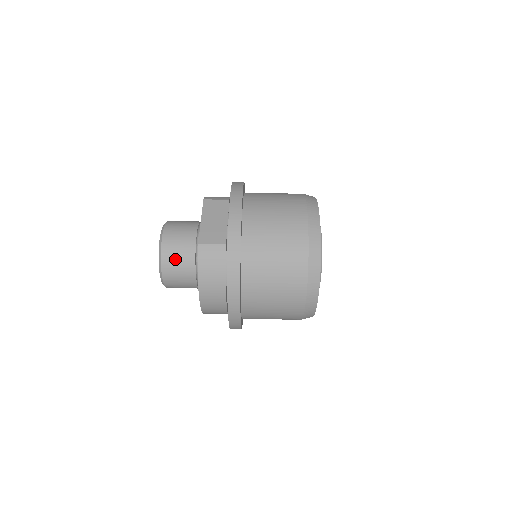
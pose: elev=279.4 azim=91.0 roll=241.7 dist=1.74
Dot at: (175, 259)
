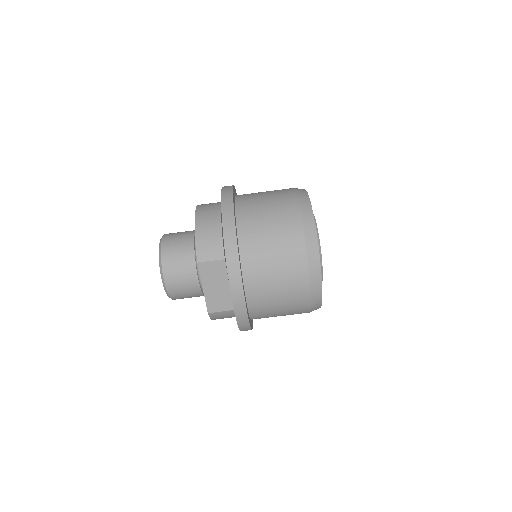
Dot at: (185, 297)
